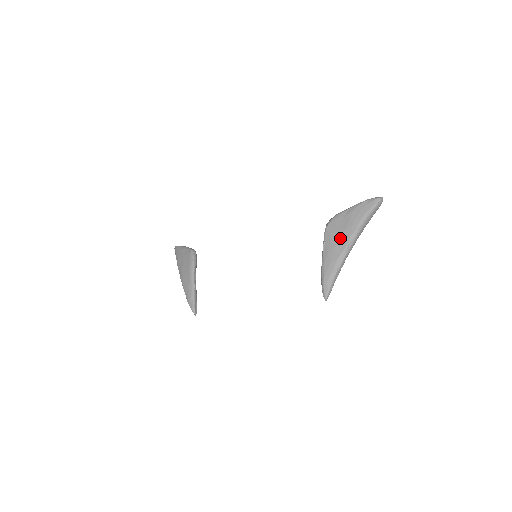
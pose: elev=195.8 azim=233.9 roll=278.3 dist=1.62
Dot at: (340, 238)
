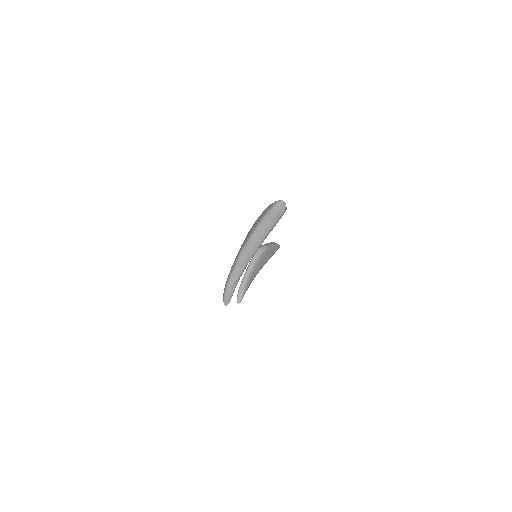
Dot at: (243, 243)
